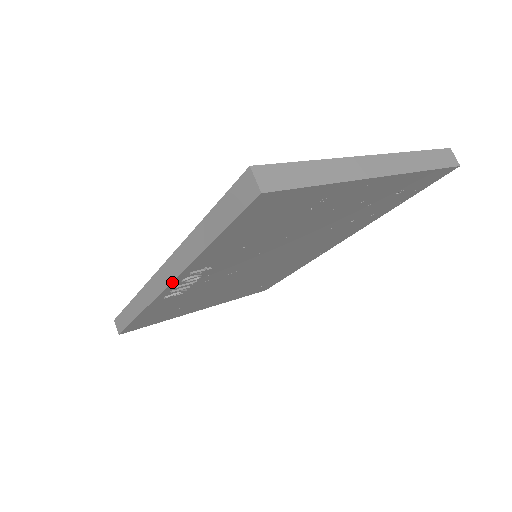
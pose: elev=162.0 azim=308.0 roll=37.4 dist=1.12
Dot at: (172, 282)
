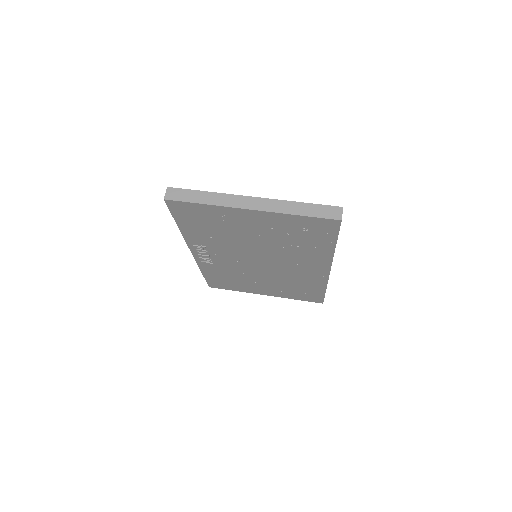
Dot at: (190, 249)
